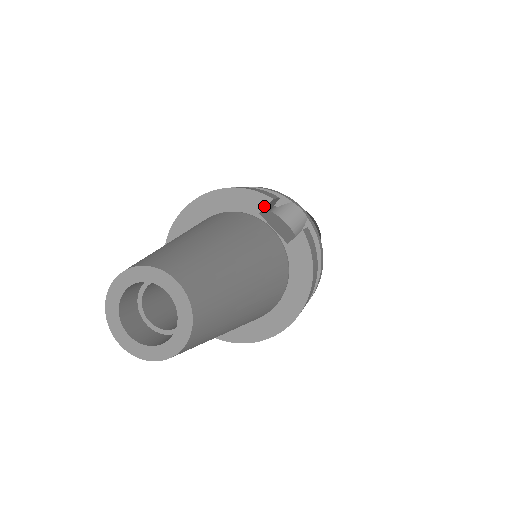
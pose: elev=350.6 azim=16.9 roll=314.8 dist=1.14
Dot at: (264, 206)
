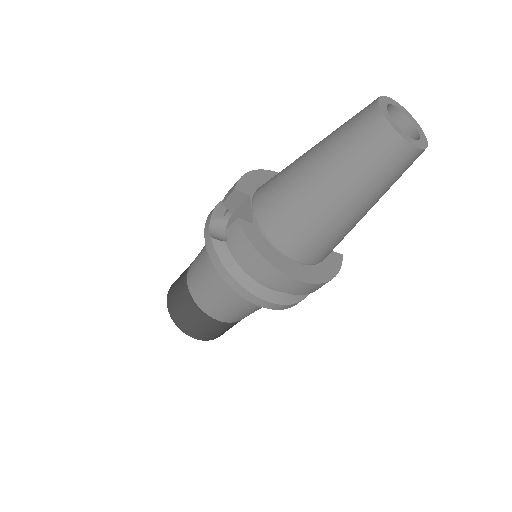
Dot at: occluded
